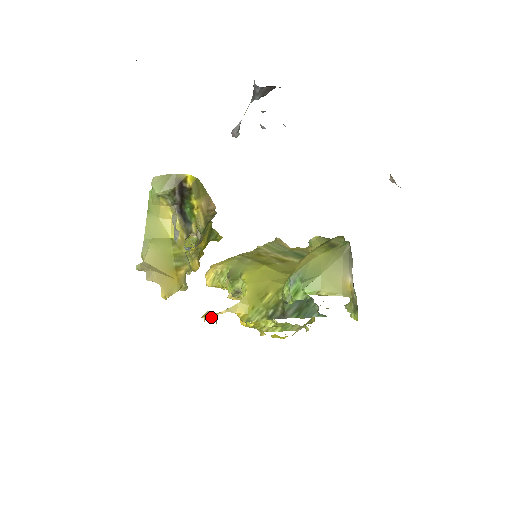
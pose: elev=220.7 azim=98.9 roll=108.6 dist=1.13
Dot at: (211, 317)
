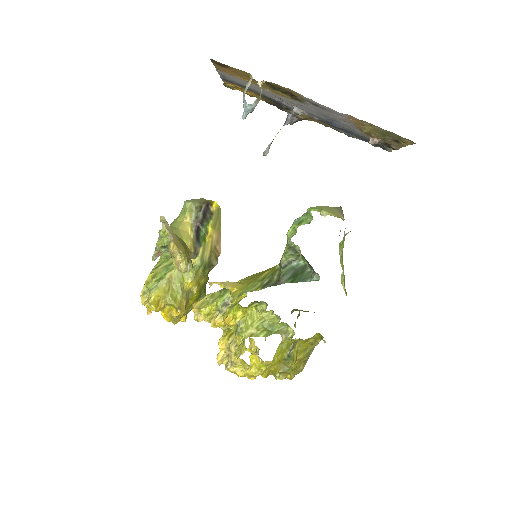
Dot at: occluded
